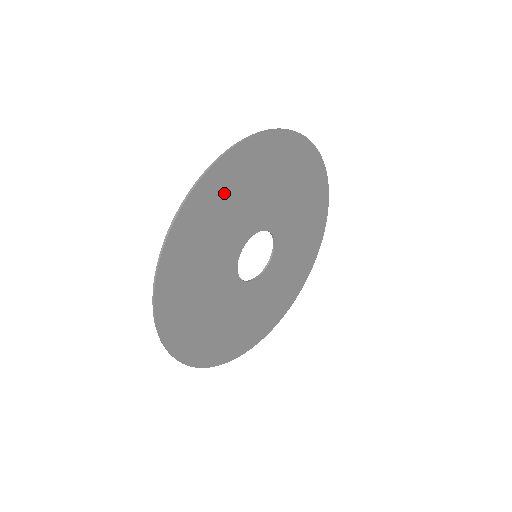
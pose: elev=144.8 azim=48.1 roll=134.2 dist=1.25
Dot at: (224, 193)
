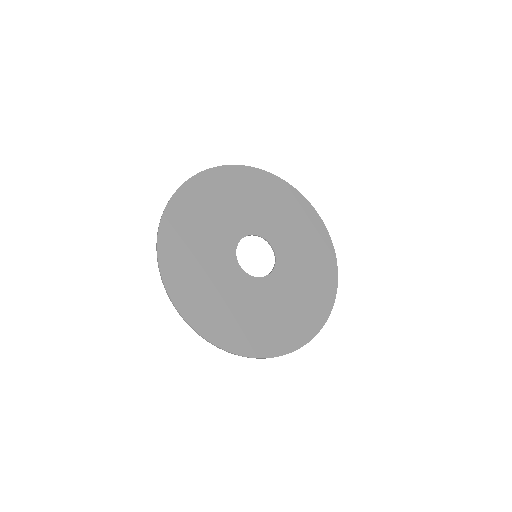
Dot at: (221, 190)
